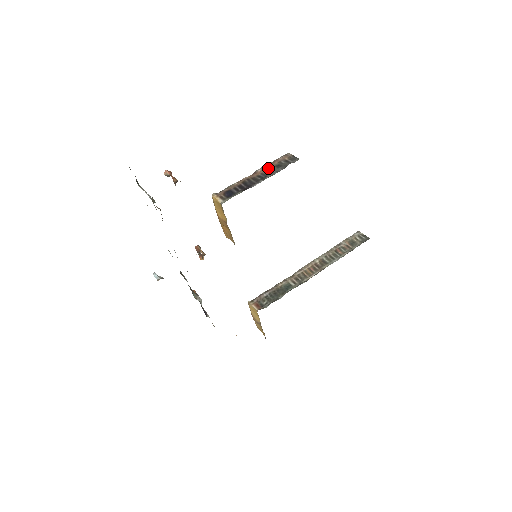
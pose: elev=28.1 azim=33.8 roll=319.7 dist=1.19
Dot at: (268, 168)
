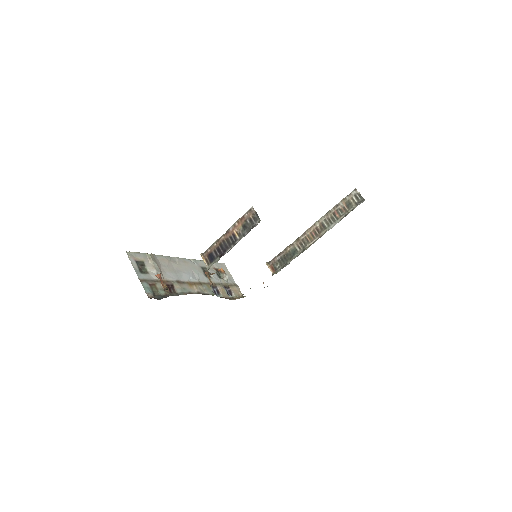
Dot at: (237, 228)
